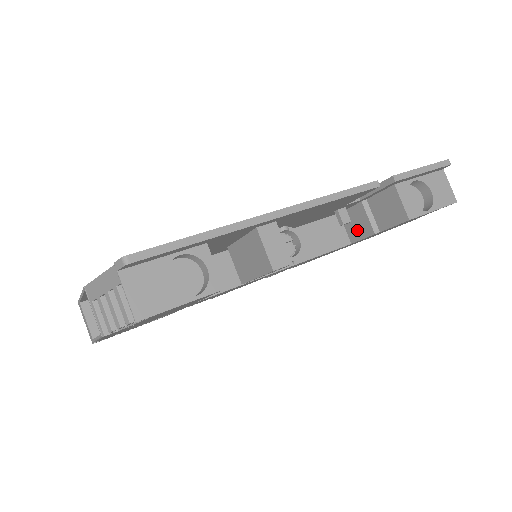
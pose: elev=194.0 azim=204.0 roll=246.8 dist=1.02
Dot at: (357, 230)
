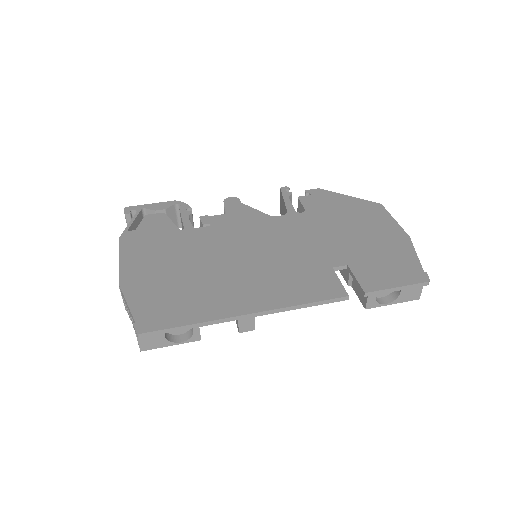
Dot at: occluded
